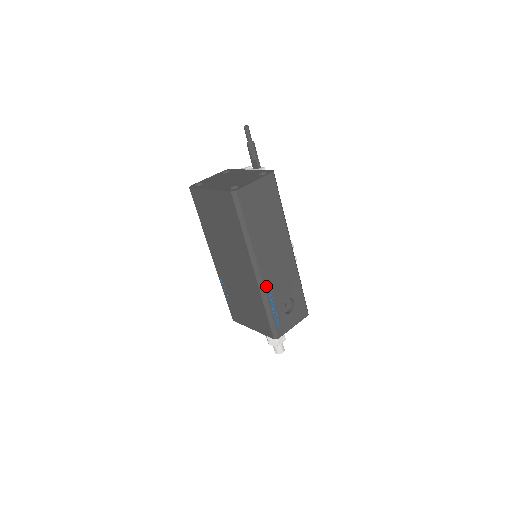
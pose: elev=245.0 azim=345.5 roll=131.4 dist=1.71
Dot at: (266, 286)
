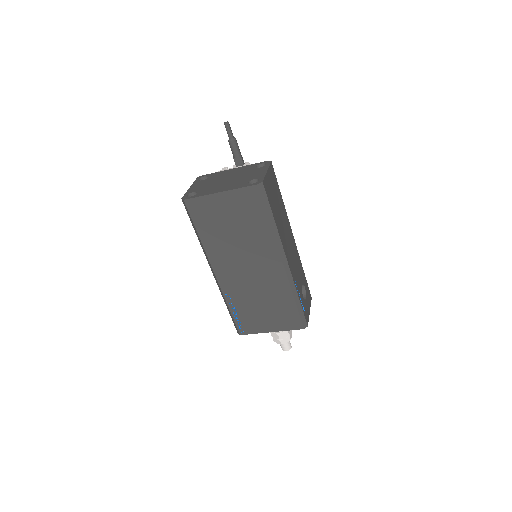
Dot at: (293, 276)
